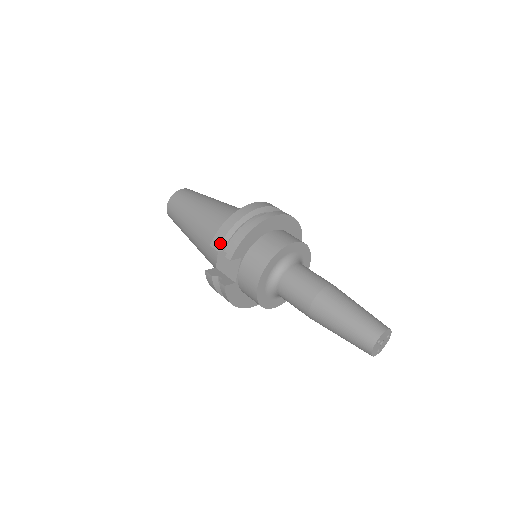
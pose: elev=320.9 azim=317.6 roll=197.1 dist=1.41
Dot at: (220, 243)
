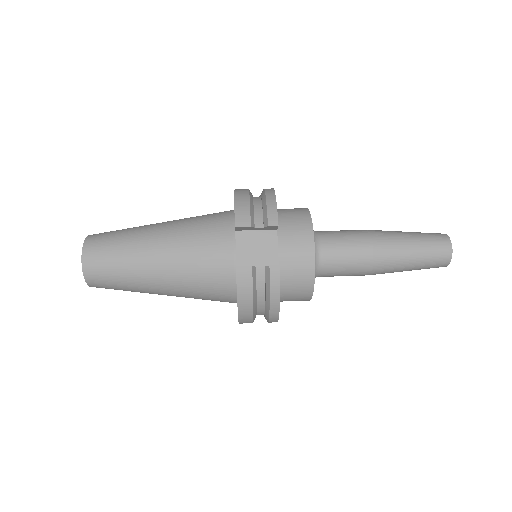
Dot at: (250, 216)
